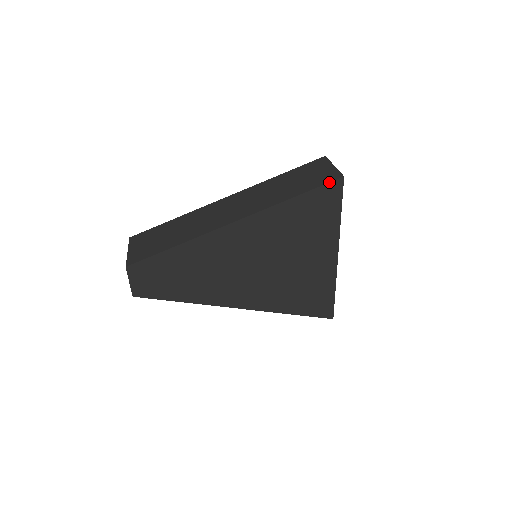
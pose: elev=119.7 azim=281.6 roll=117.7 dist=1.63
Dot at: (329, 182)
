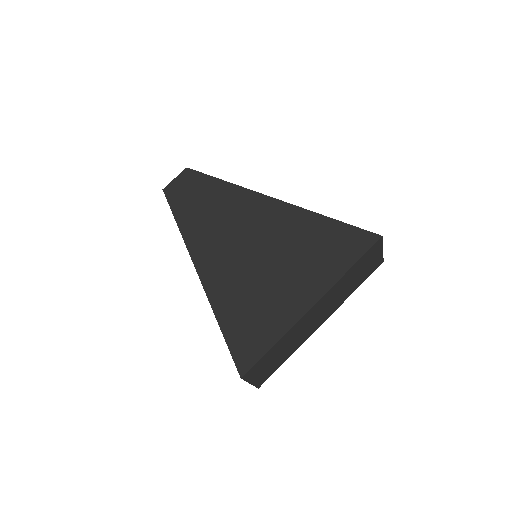
Dot at: occluded
